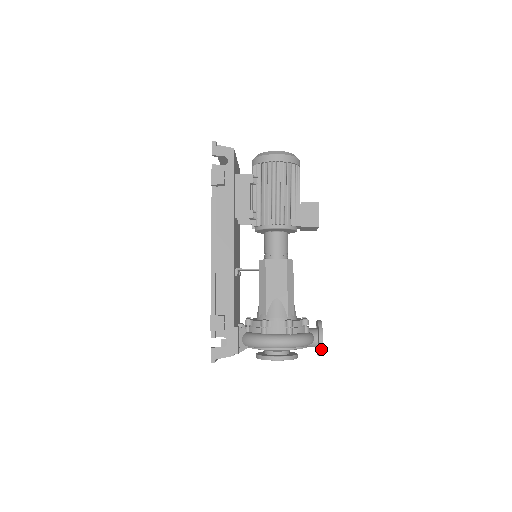
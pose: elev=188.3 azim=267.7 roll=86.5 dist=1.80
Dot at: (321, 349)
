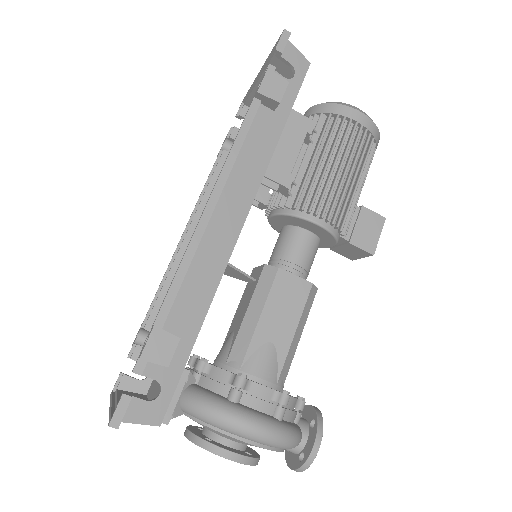
Dot at: (309, 462)
